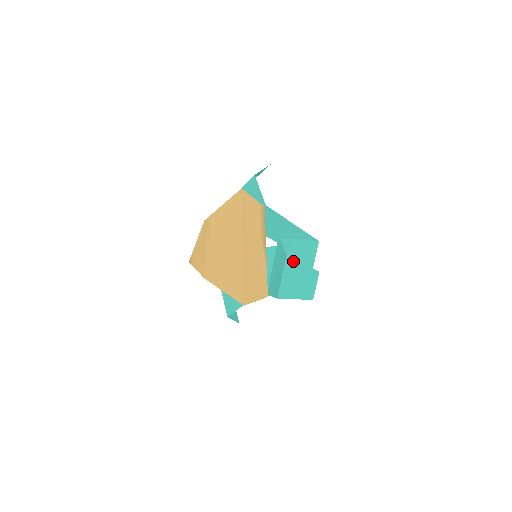
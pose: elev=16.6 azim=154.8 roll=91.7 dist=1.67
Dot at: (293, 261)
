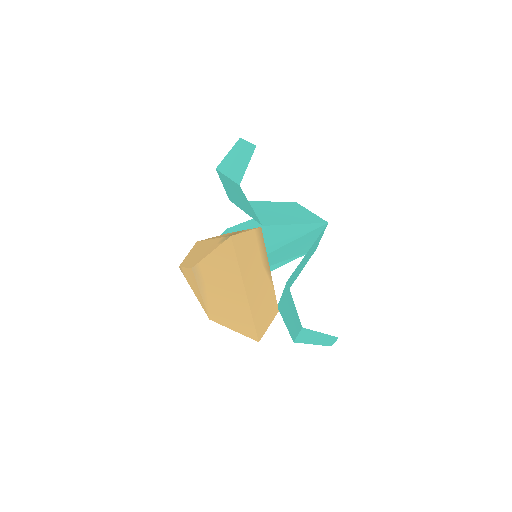
Dot at: (310, 331)
